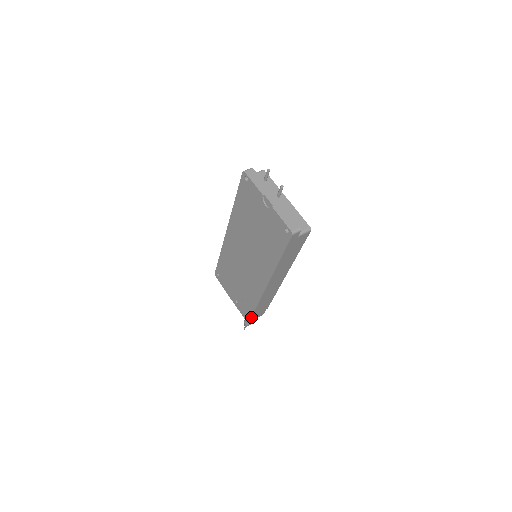
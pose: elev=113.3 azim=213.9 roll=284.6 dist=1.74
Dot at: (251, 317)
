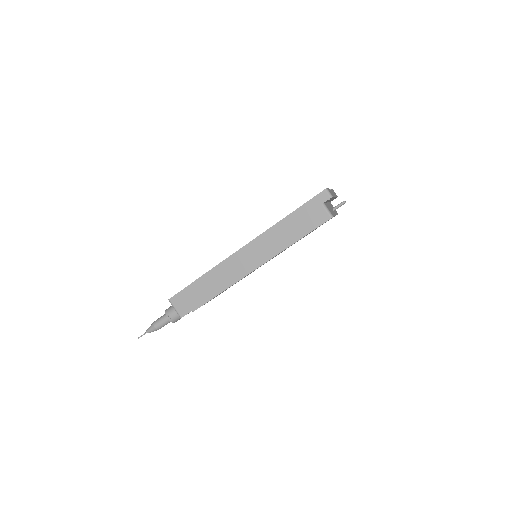
Dot at: (181, 291)
